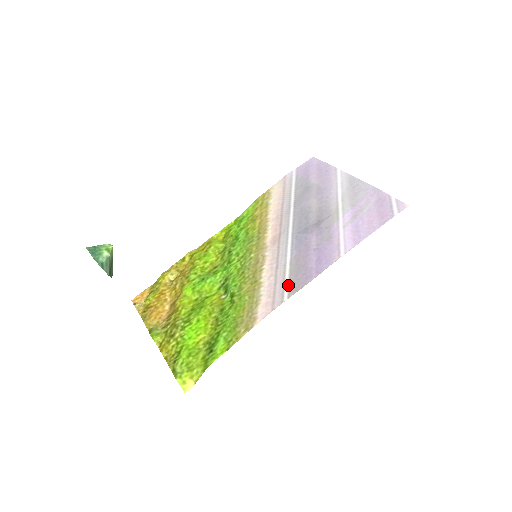
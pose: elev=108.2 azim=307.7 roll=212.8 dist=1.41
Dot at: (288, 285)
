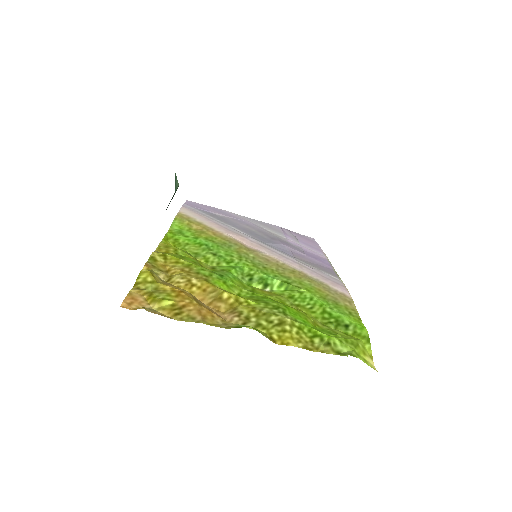
Dot at: (326, 272)
